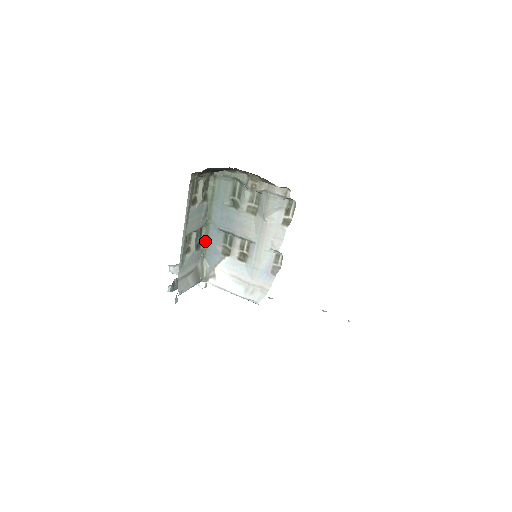
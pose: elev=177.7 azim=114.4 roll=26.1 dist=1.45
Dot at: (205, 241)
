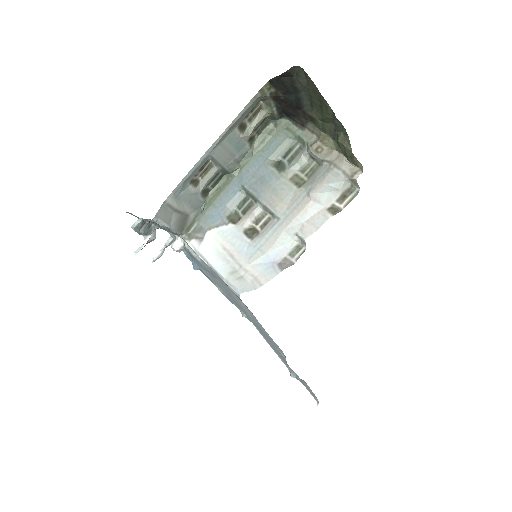
Dot at: (216, 194)
